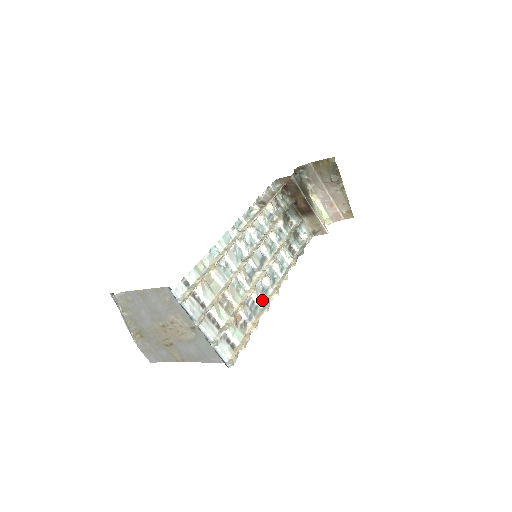
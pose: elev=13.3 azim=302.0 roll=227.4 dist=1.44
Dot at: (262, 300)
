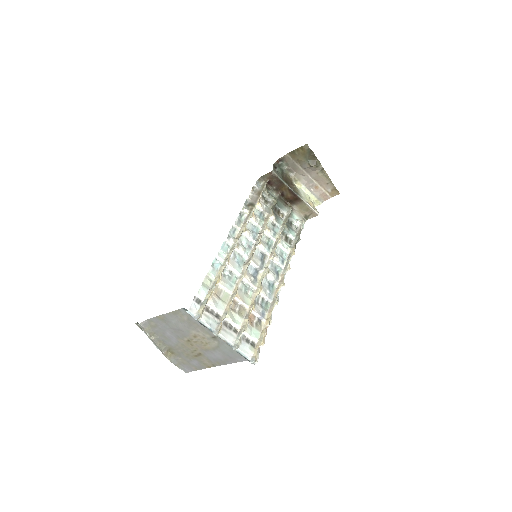
Dot at: (270, 295)
